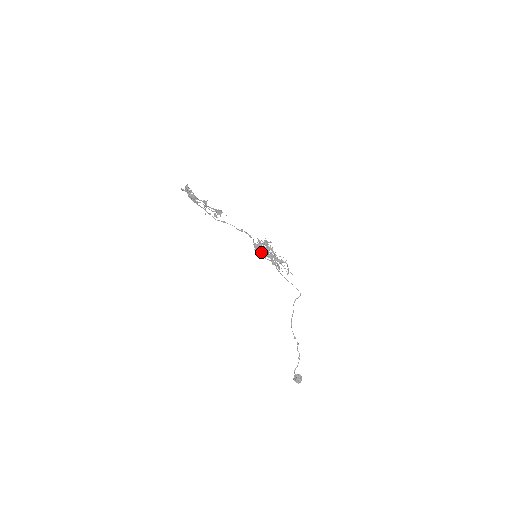
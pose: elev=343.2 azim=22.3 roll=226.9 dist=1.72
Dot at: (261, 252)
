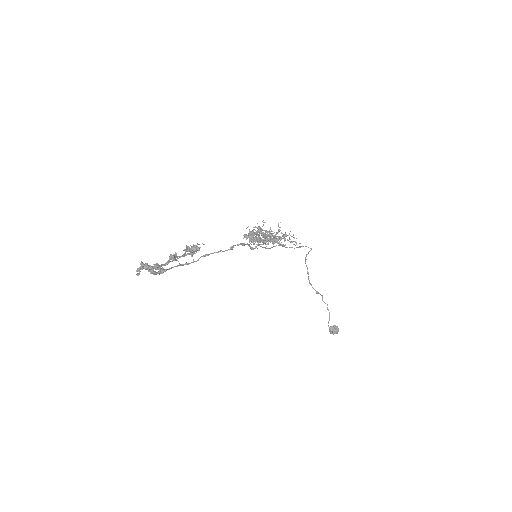
Dot at: occluded
